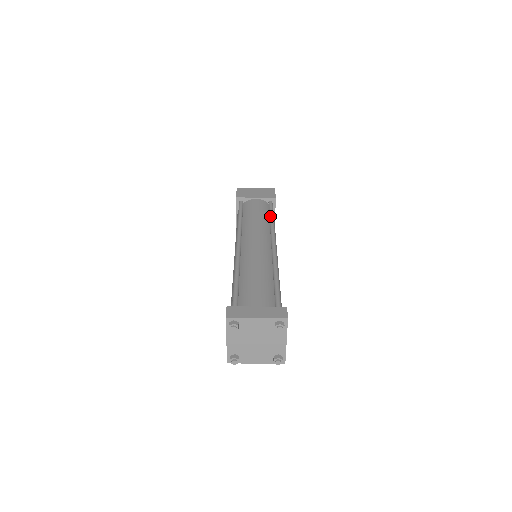
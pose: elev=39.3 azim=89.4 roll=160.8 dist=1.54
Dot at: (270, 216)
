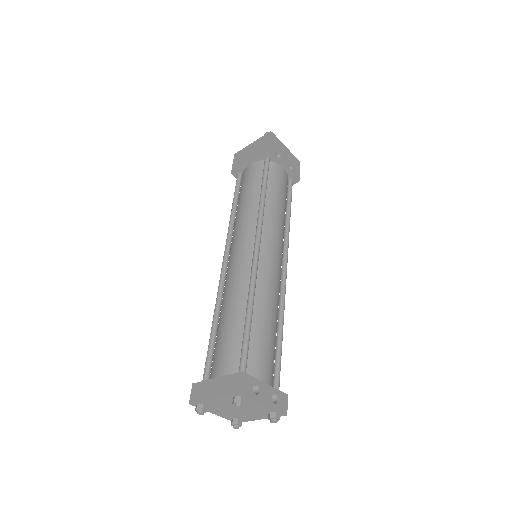
Dot at: (260, 190)
